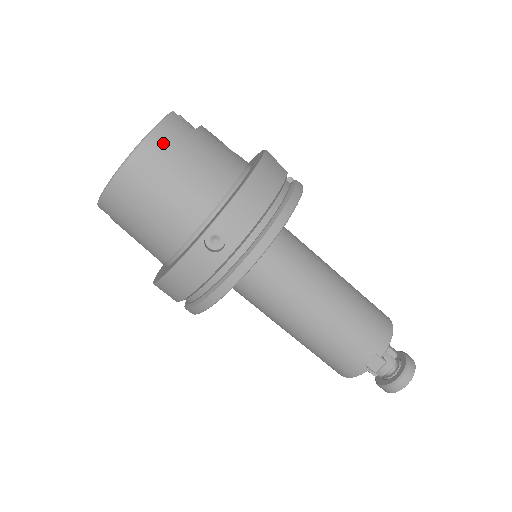
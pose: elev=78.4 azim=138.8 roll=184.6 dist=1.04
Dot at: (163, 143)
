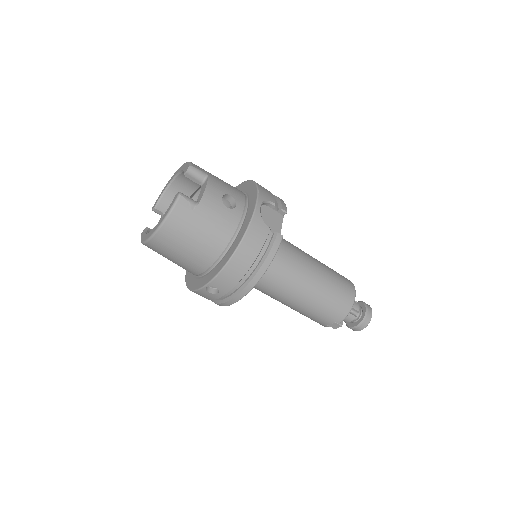
Dot at: (173, 227)
